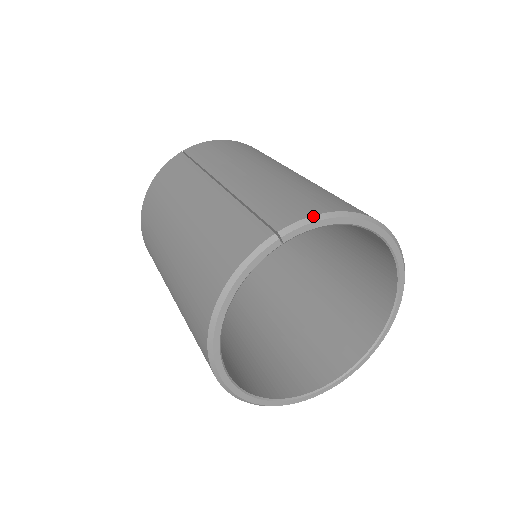
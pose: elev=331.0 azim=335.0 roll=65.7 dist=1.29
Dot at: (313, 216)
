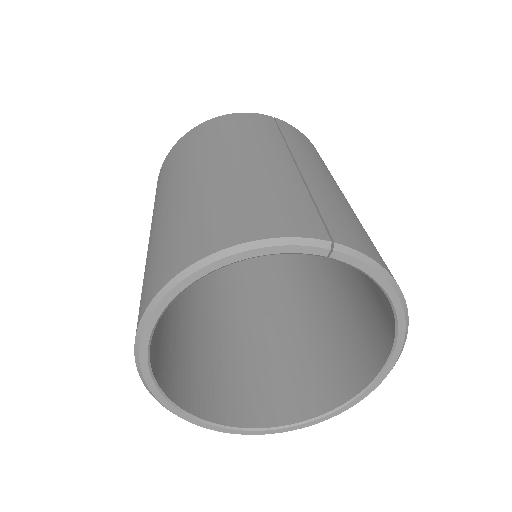
Dot at: (373, 260)
